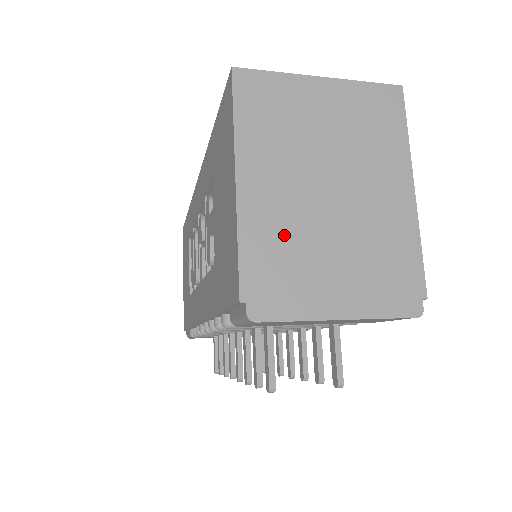
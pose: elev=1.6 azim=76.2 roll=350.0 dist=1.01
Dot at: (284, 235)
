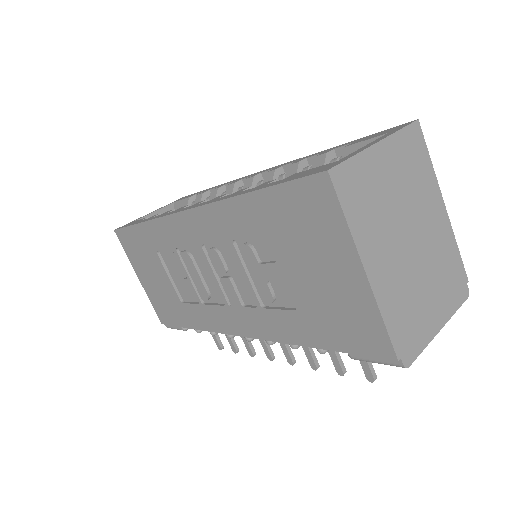
Dot at: (401, 294)
